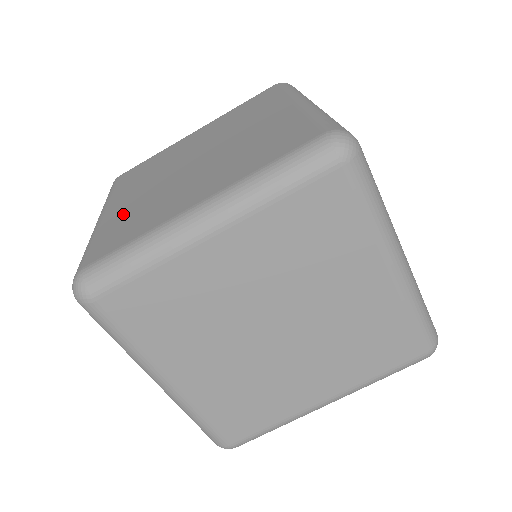
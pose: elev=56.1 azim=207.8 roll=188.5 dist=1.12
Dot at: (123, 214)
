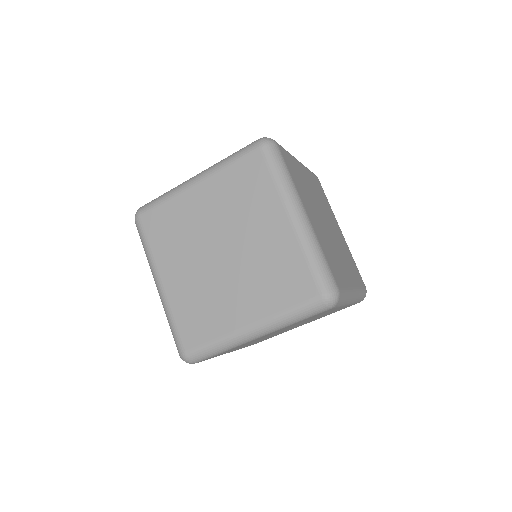
Dot at: (185, 298)
